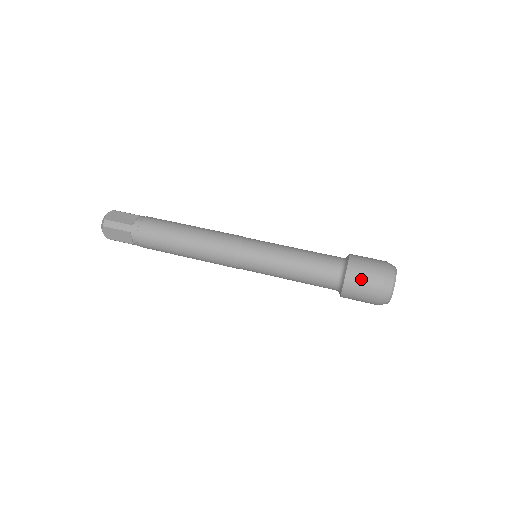
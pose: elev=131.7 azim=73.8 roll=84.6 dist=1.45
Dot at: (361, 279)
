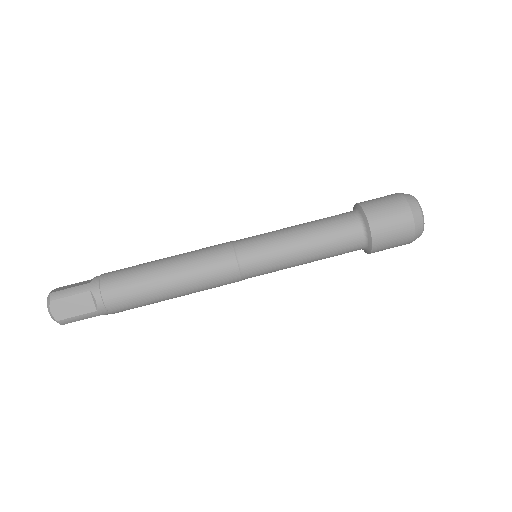
Dot at: (389, 245)
